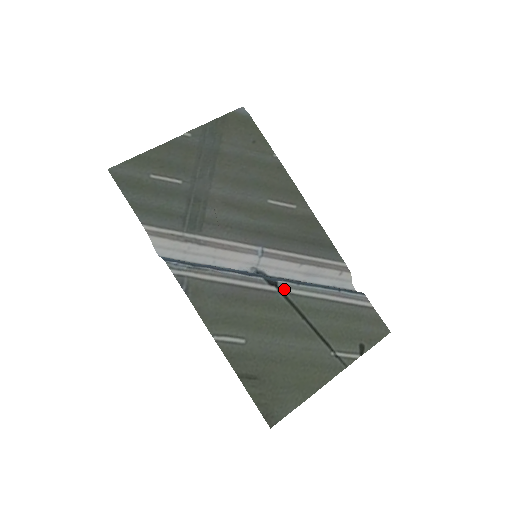
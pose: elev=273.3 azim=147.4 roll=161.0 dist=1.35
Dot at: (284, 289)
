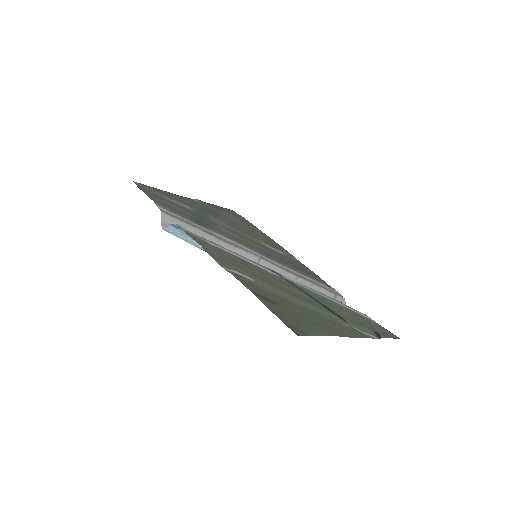
Dot at: (286, 278)
